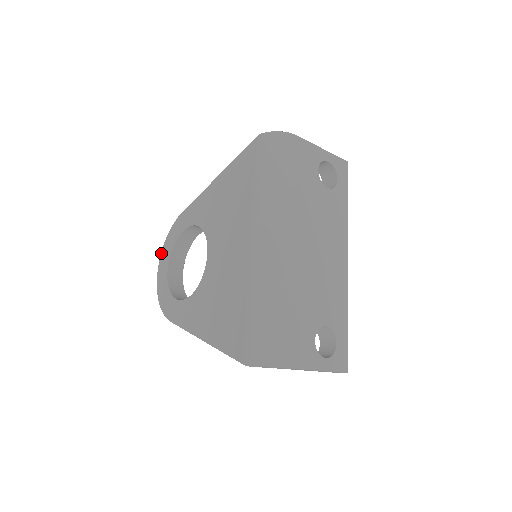
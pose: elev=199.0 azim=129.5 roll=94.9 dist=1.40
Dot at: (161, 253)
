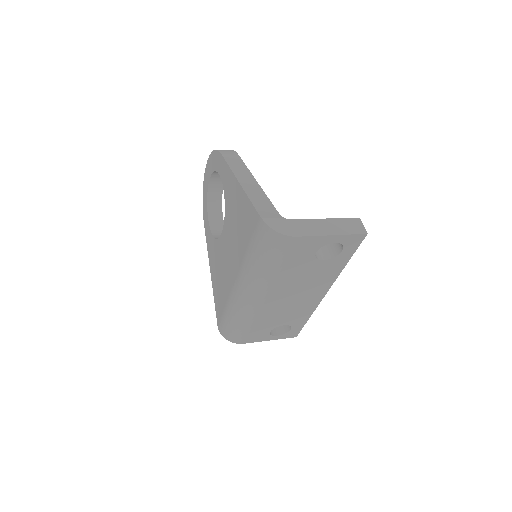
Dot at: (208, 158)
